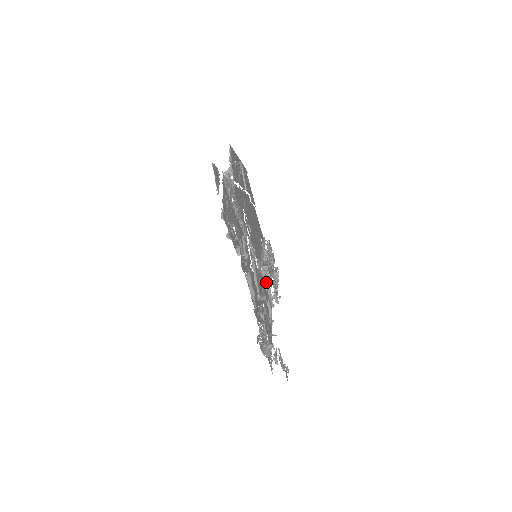
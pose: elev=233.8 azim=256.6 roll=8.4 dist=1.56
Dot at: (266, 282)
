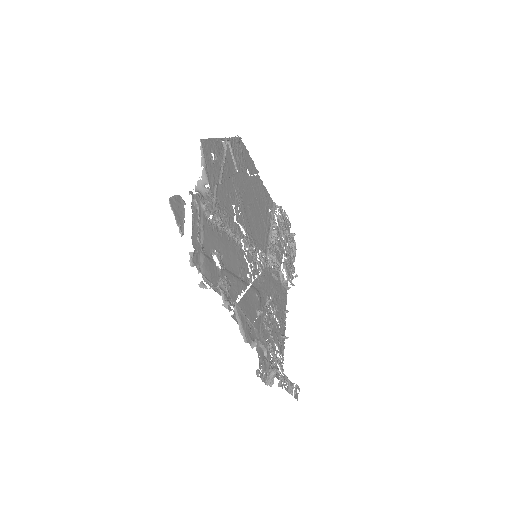
Dot at: (276, 269)
